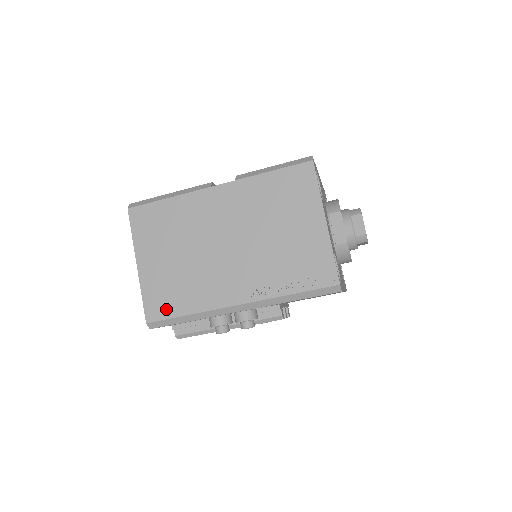
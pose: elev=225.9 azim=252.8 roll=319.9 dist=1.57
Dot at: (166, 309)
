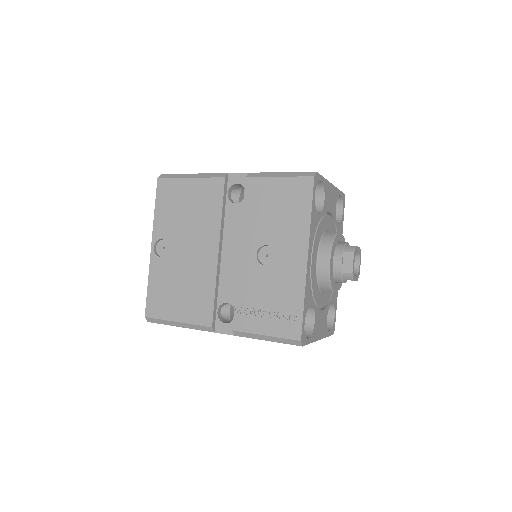
Dot at: occluded
